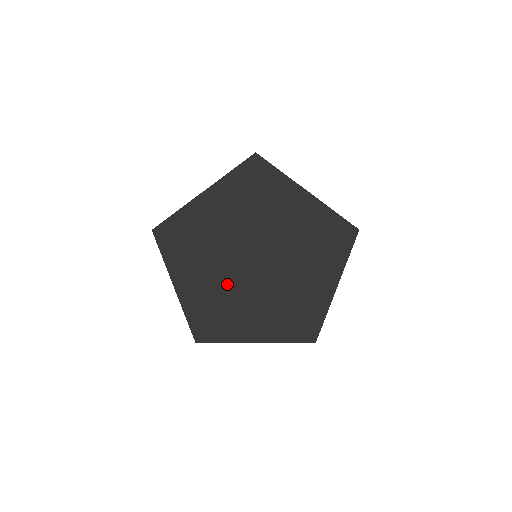
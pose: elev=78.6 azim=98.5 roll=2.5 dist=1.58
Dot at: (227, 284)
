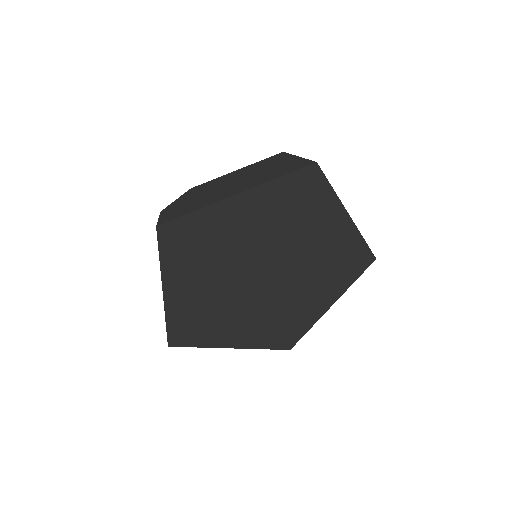
Dot at: (264, 308)
